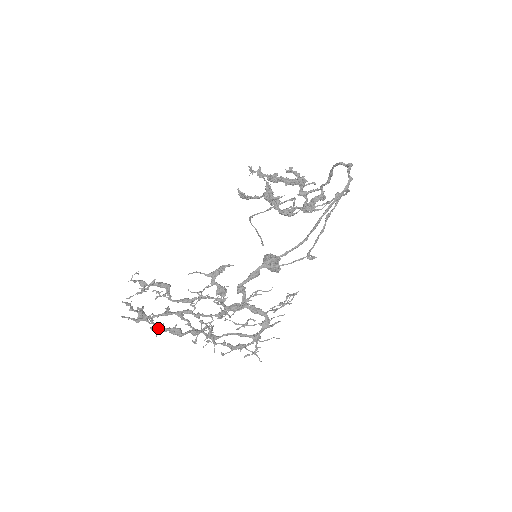
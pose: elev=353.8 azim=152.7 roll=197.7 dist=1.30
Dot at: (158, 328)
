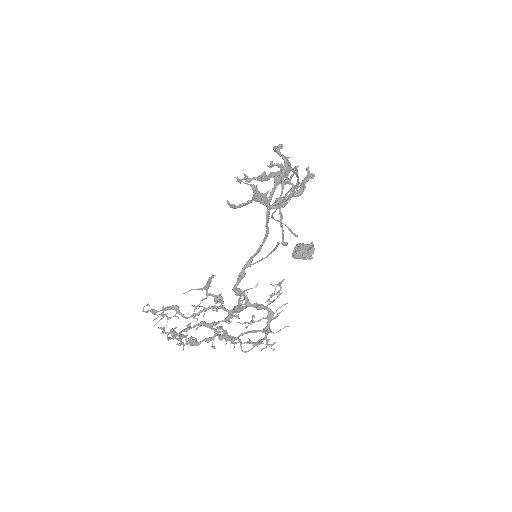
Dot at: (183, 343)
